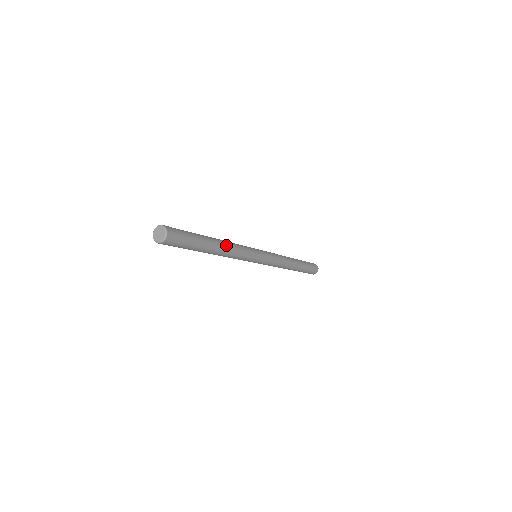
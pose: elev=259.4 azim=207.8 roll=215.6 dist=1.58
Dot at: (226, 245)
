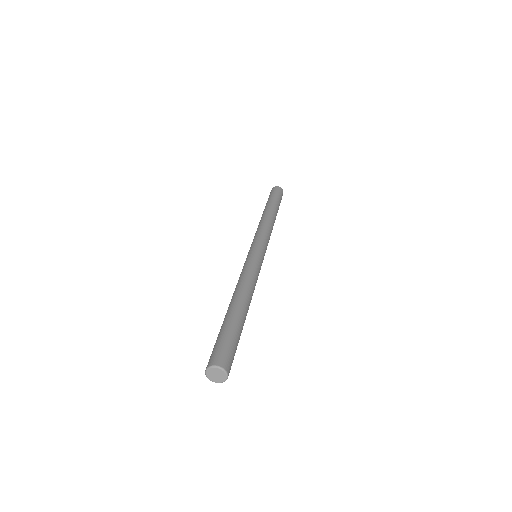
Dot at: (250, 302)
